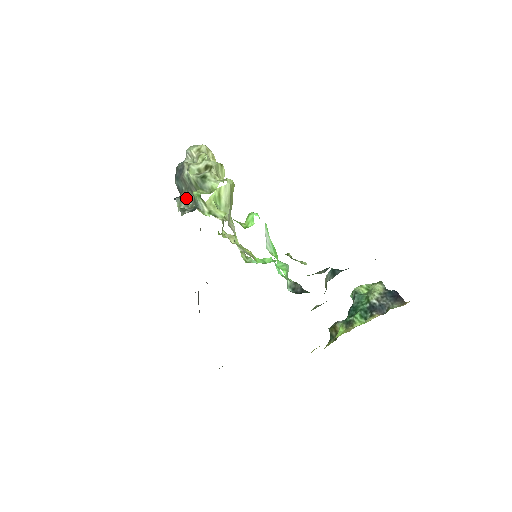
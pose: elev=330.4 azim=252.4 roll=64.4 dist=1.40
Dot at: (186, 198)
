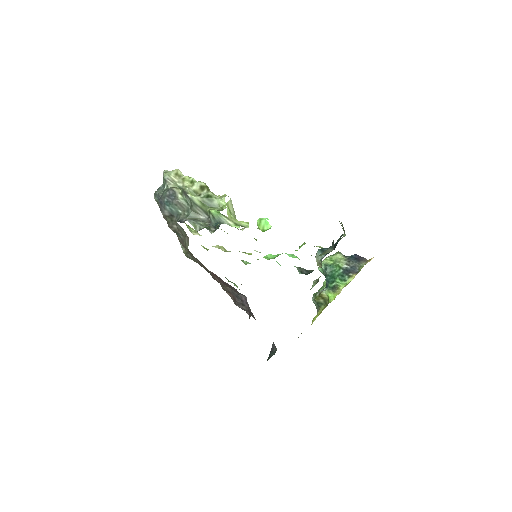
Dot at: (193, 219)
